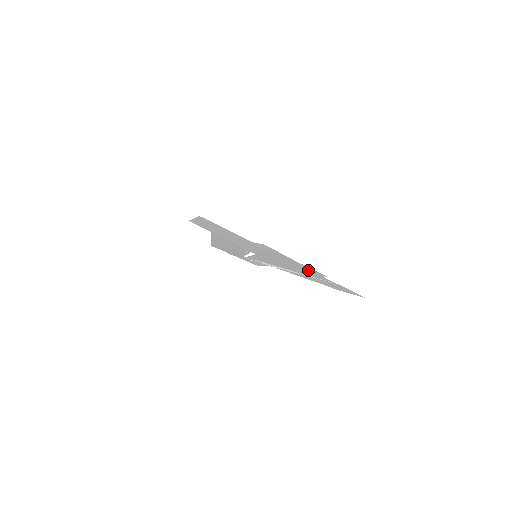
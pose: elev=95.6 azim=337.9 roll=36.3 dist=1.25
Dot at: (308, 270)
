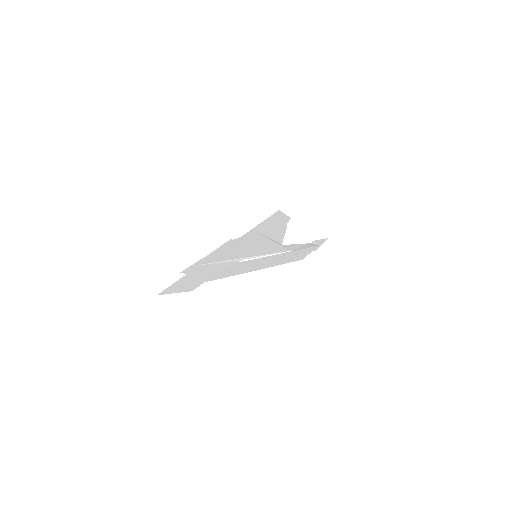
Dot at: (232, 245)
